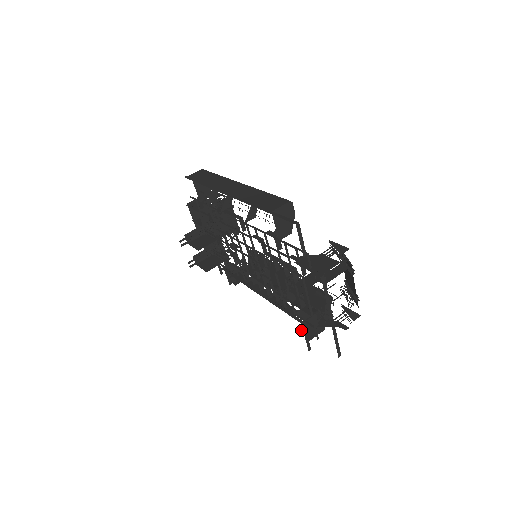
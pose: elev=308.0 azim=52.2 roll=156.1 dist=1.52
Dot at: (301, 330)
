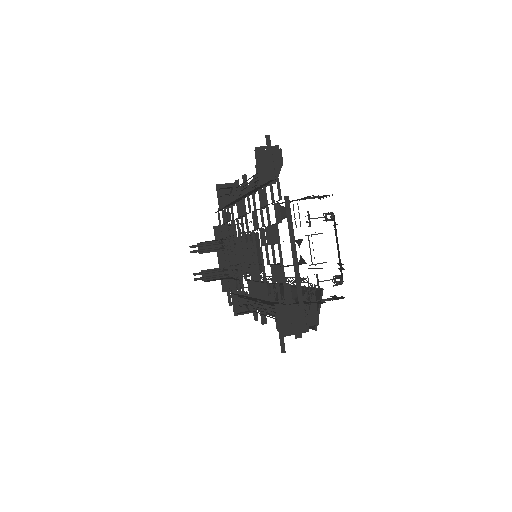
Dot at: occluded
